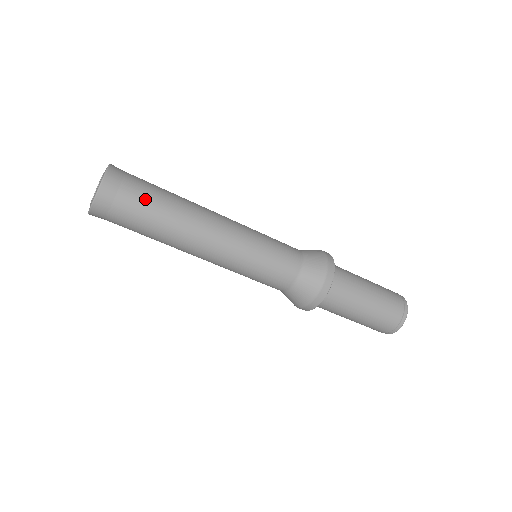
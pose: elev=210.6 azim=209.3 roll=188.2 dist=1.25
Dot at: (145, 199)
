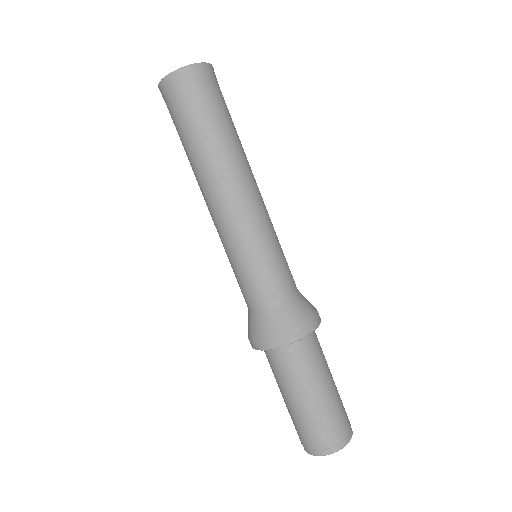
Dot at: (226, 109)
